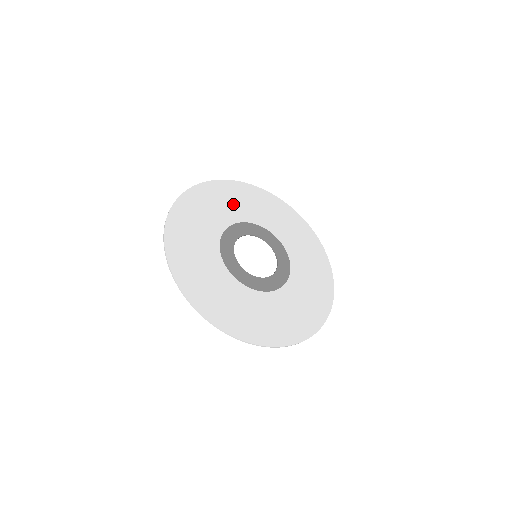
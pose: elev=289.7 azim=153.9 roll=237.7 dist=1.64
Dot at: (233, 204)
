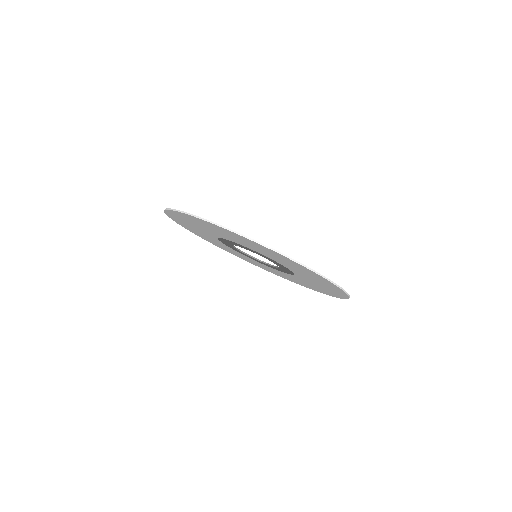
Dot at: occluded
